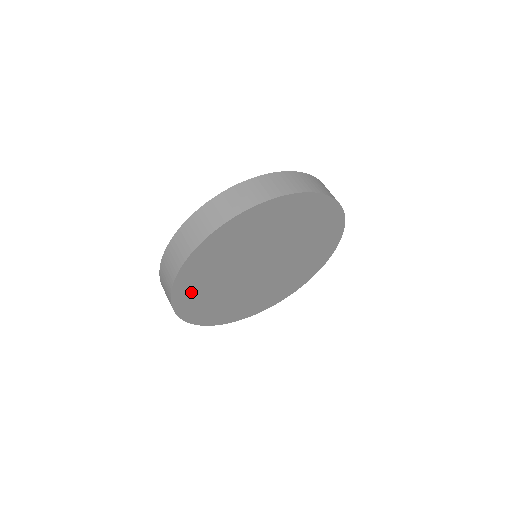
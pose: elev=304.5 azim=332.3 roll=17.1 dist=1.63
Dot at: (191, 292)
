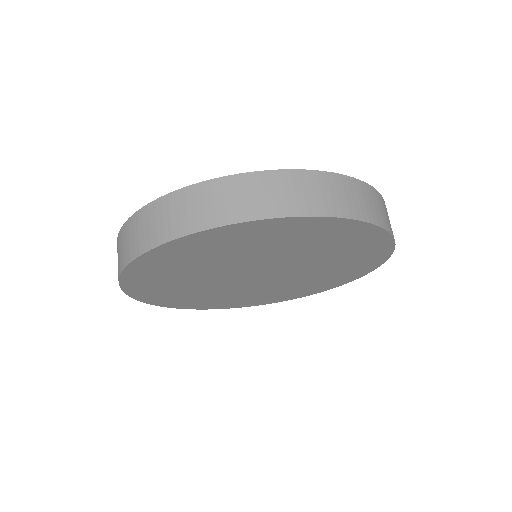
Dot at: (150, 280)
